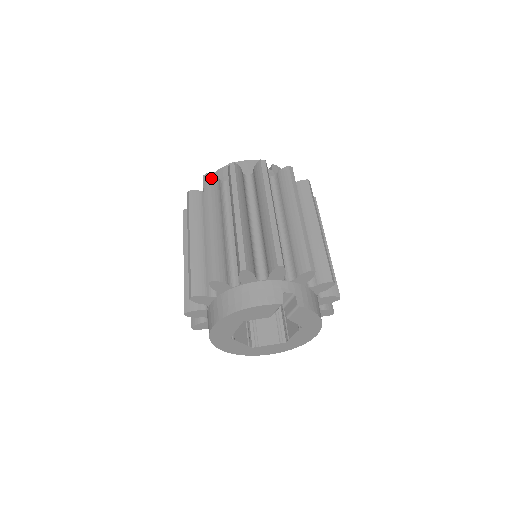
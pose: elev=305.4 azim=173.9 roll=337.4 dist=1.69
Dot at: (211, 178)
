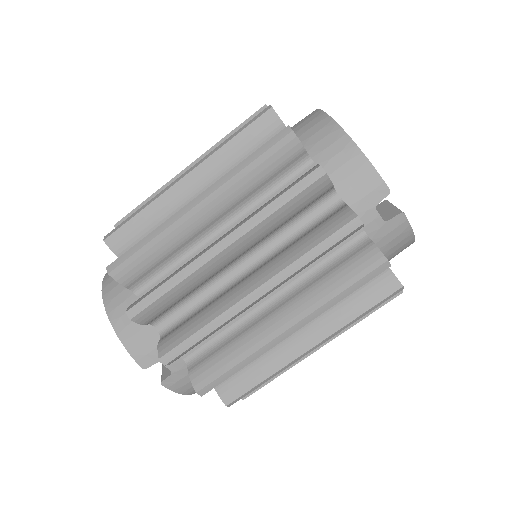
Dot at: (289, 144)
